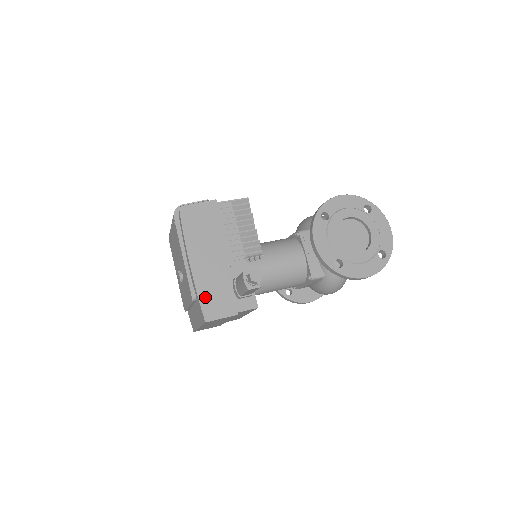
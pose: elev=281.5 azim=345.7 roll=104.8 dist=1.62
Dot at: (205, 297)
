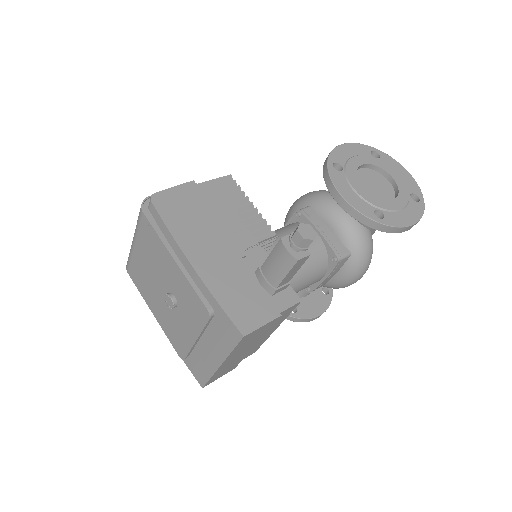
Dot at: (229, 302)
